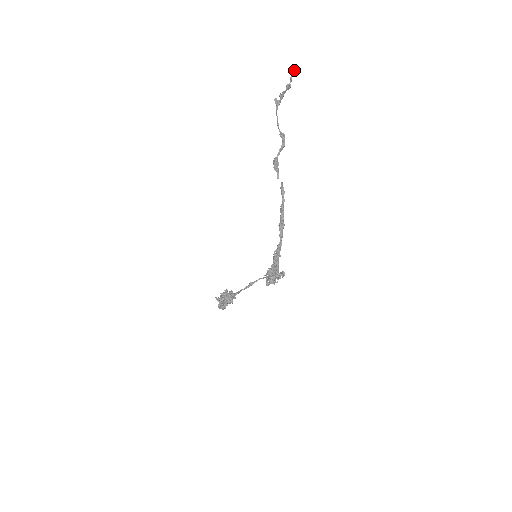
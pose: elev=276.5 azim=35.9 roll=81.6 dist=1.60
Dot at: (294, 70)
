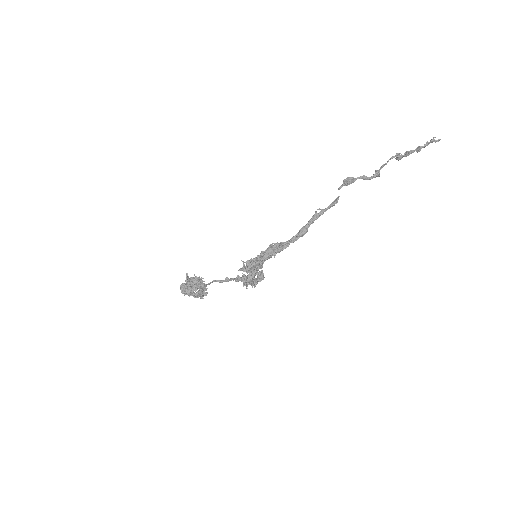
Dot at: (435, 137)
